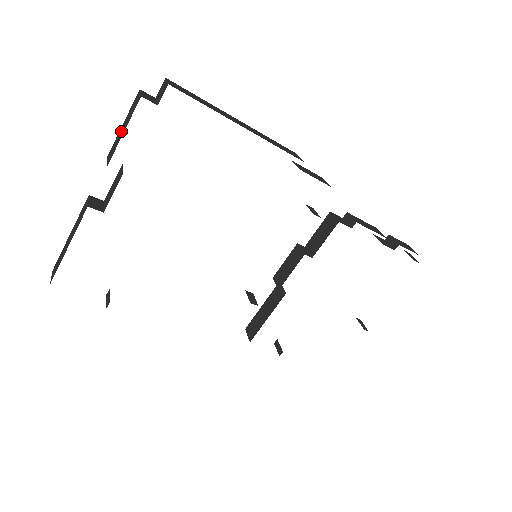
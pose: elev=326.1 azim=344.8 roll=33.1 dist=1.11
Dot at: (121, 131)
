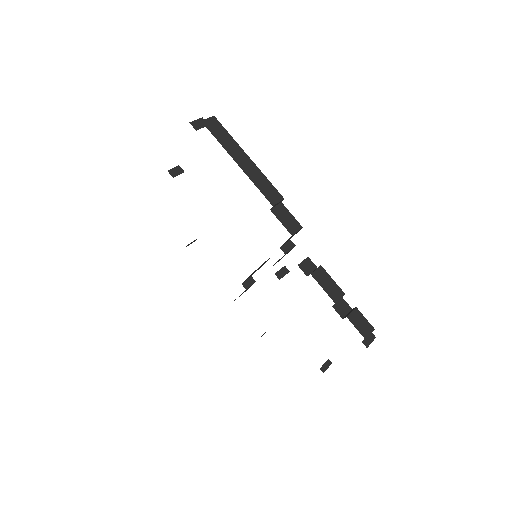
Dot at: occluded
